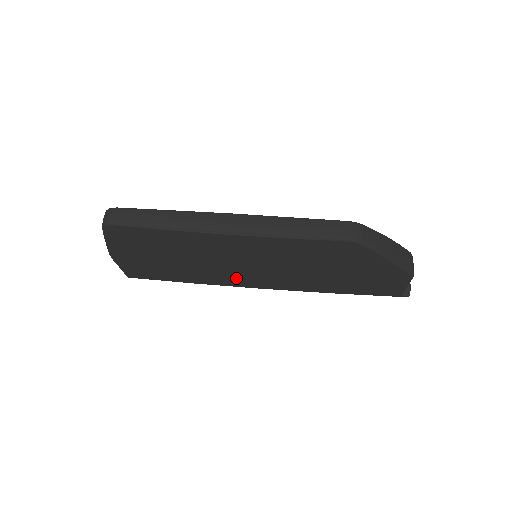
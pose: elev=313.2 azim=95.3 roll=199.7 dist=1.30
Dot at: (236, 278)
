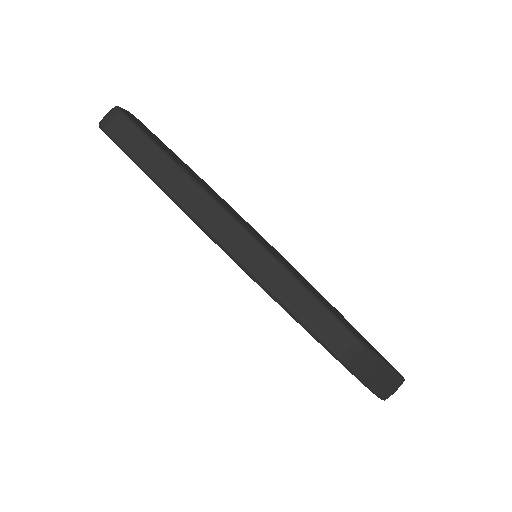
Dot at: occluded
